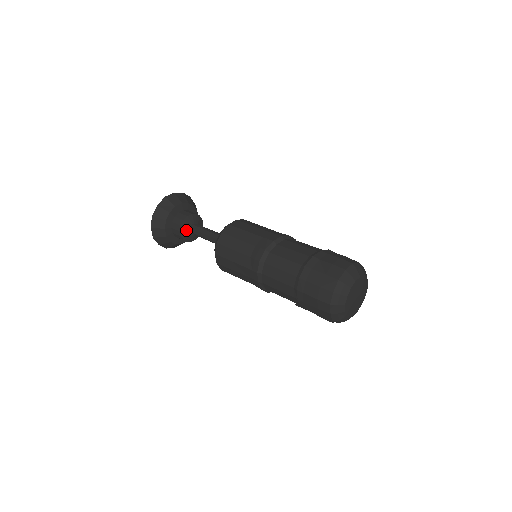
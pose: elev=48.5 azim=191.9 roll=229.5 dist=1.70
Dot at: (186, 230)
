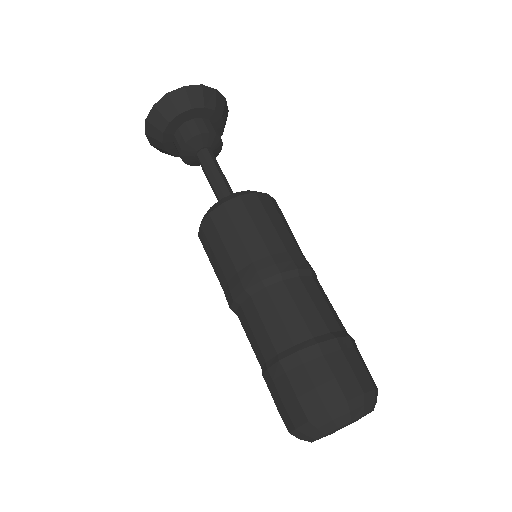
Dot at: (189, 155)
